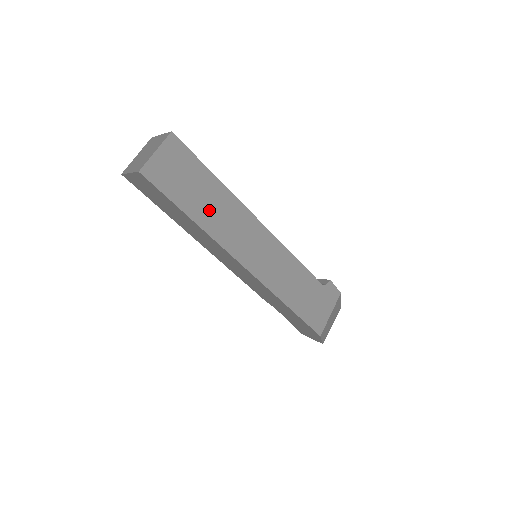
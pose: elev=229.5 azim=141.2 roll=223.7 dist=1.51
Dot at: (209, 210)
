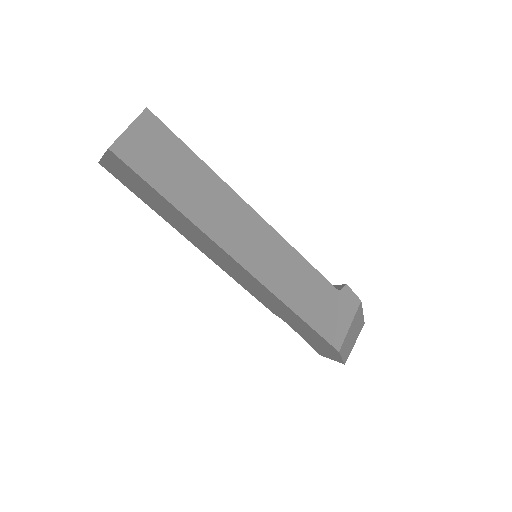
Dot at: (193, 195)
